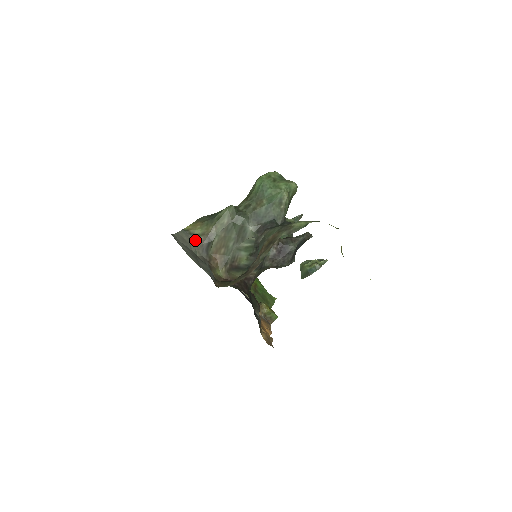
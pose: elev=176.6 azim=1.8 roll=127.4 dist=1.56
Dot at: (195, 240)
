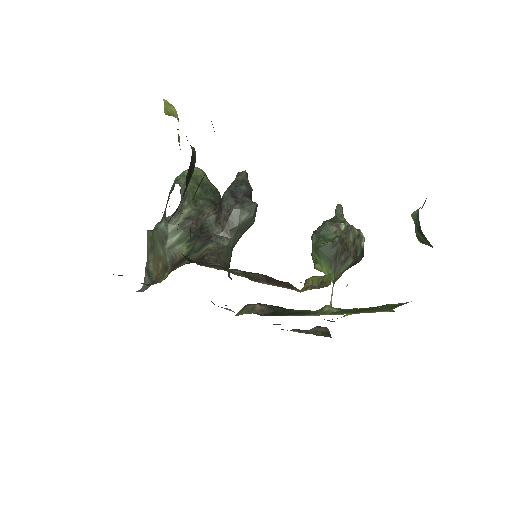
Dot at: occluded
